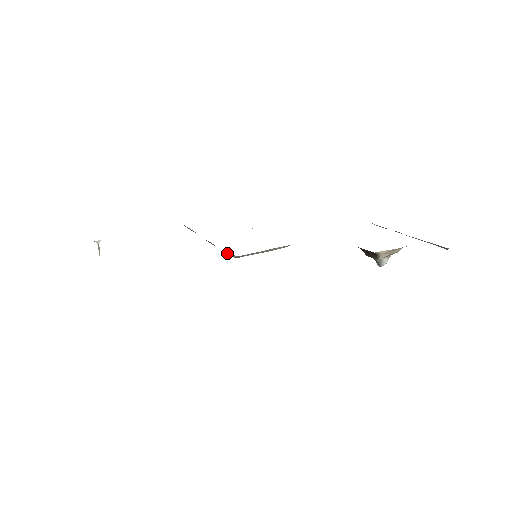
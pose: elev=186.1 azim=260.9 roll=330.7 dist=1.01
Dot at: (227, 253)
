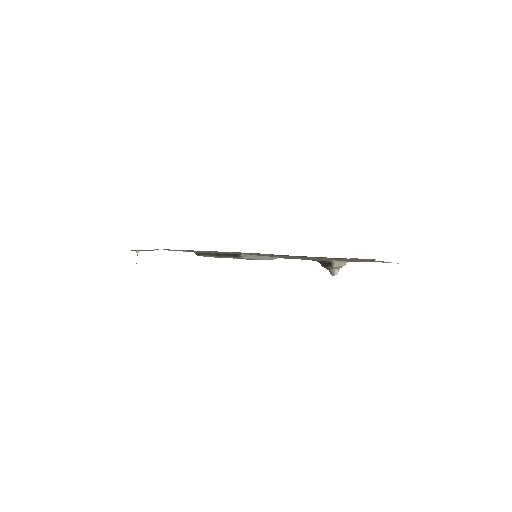
Dot at: (236, 255)
